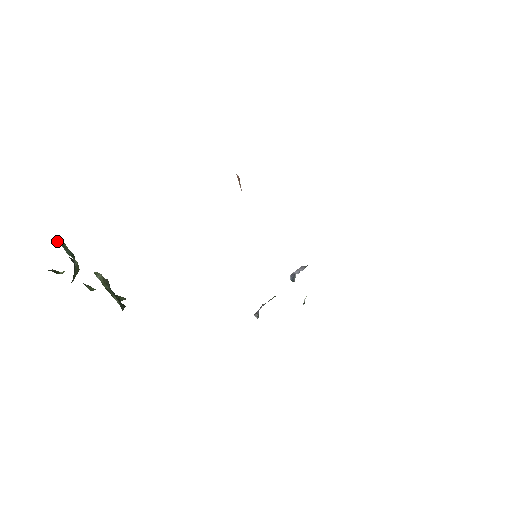
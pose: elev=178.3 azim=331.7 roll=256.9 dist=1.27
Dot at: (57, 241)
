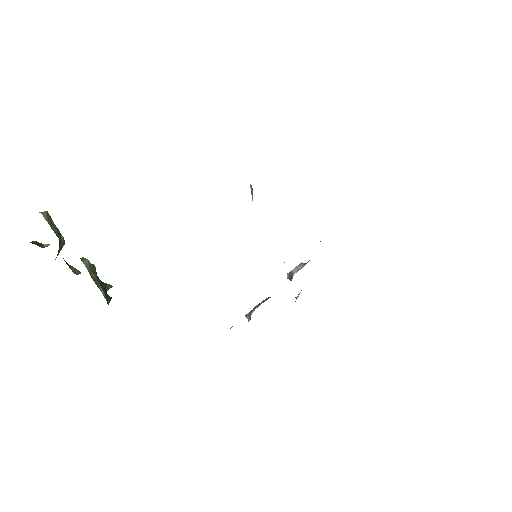
Dot at: (43, 215)
